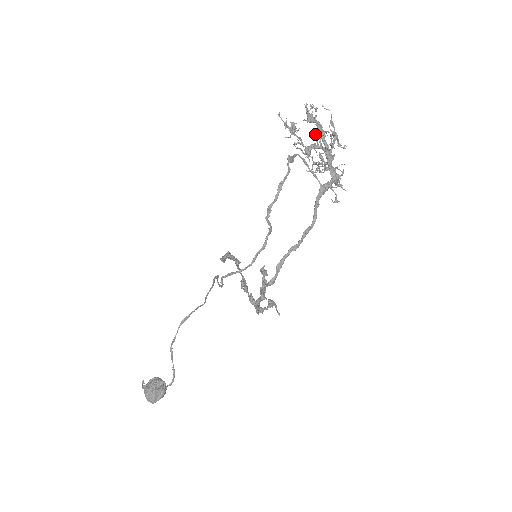
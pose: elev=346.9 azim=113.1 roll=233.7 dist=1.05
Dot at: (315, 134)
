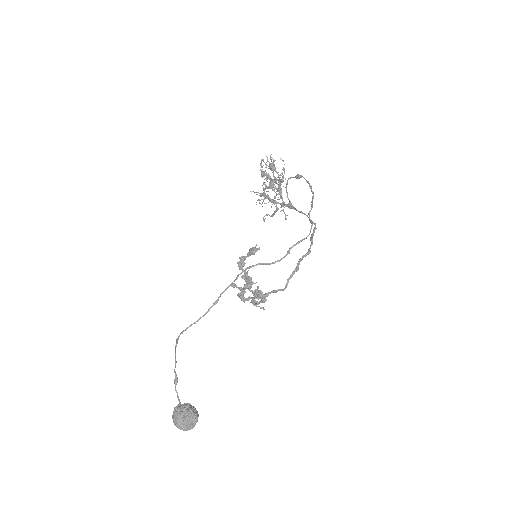
Dot at: (269, 177)
